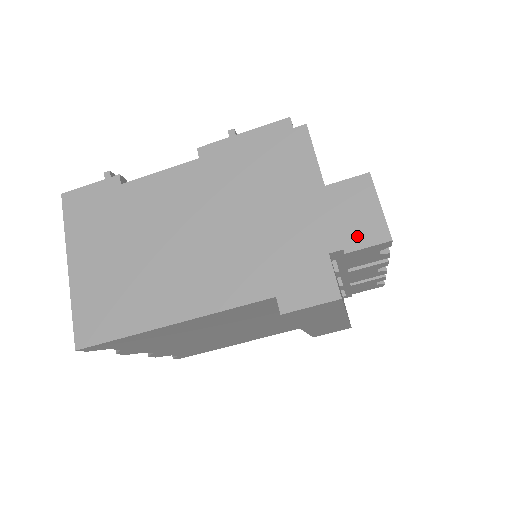
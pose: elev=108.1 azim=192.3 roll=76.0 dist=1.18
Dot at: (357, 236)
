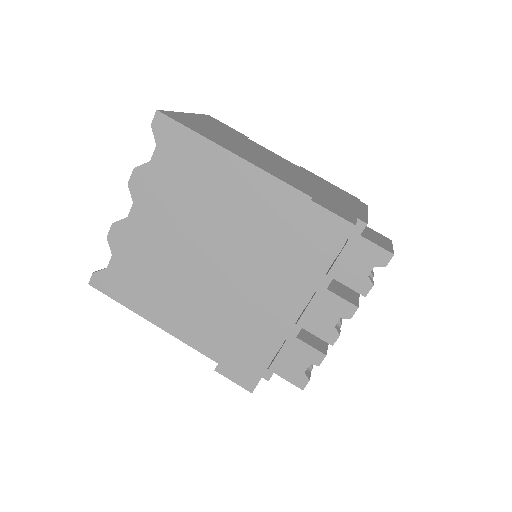
Dot at: (372, 239)
